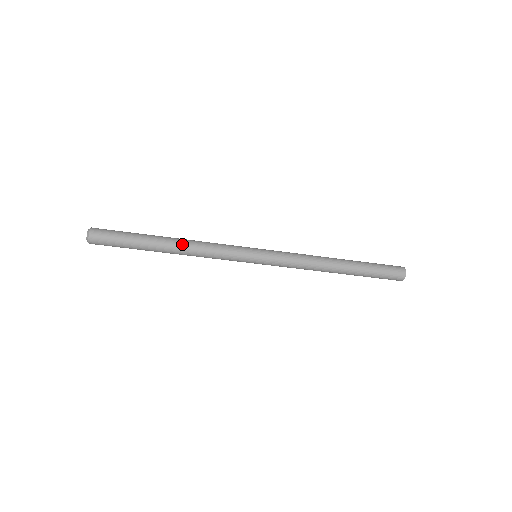
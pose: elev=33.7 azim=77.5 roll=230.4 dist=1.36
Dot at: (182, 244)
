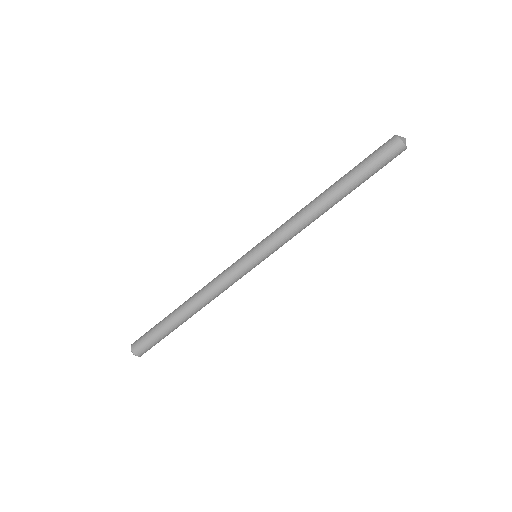
Dot at: occluded
